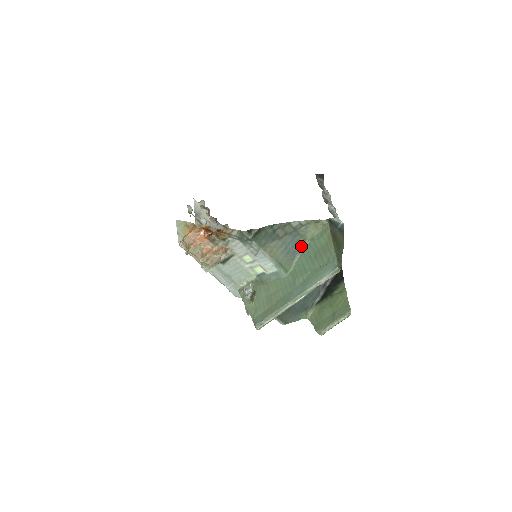
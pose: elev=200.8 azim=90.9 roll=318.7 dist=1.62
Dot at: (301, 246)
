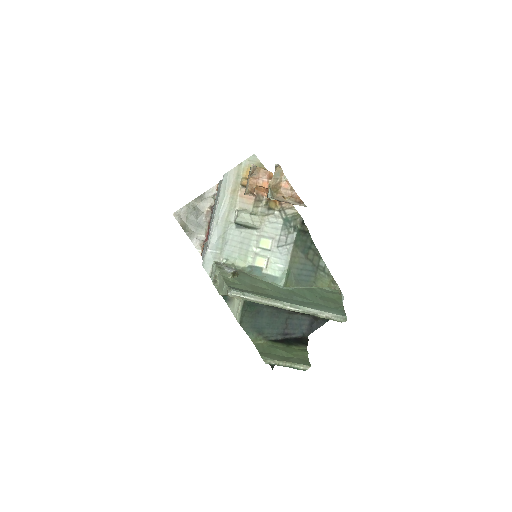
Dot at: (308, 283)
